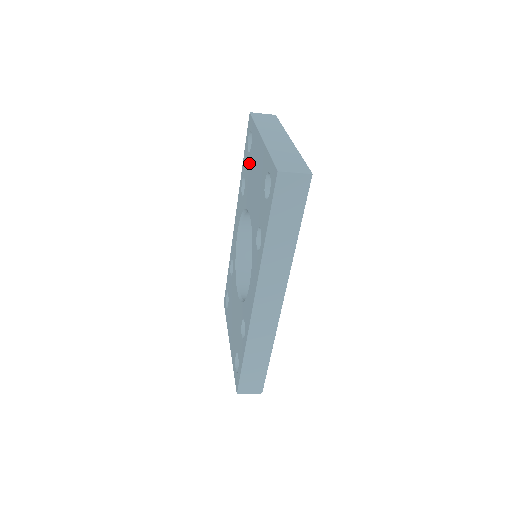
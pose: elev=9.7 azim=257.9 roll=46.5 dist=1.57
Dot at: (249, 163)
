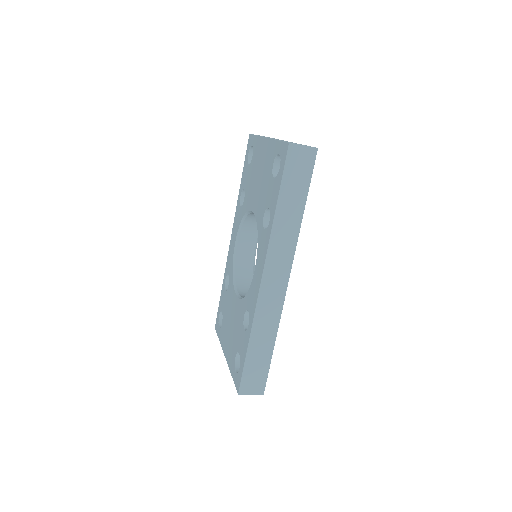
Dot at: (250, 171)
